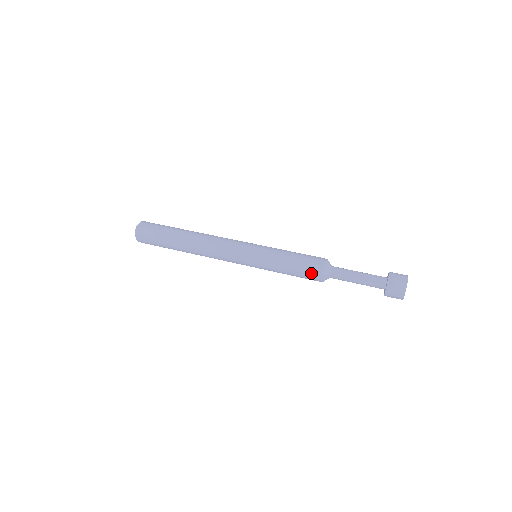
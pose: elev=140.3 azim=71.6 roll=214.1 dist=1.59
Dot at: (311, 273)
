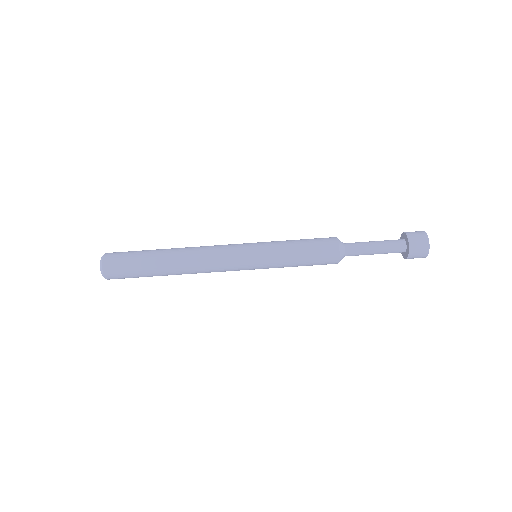
Dot at: occluded
